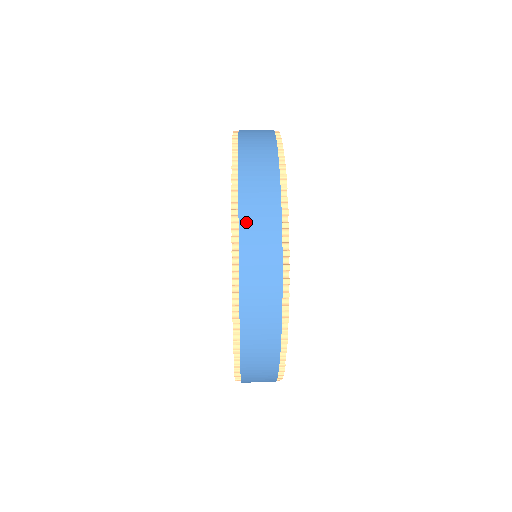
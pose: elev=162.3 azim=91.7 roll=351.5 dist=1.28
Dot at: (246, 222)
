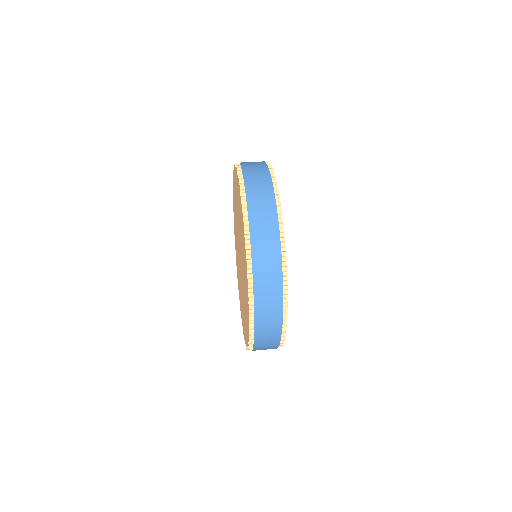
Dot at: (259, 334)
